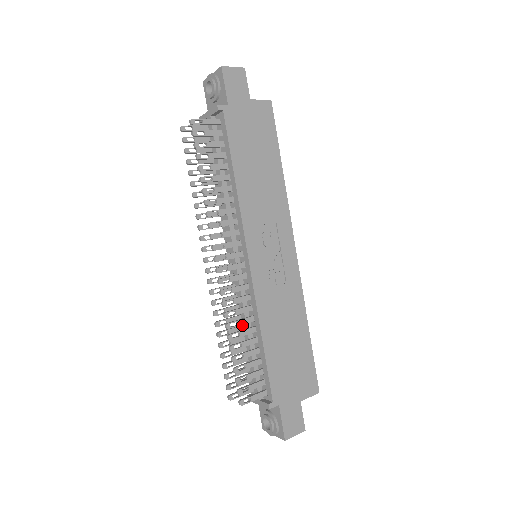
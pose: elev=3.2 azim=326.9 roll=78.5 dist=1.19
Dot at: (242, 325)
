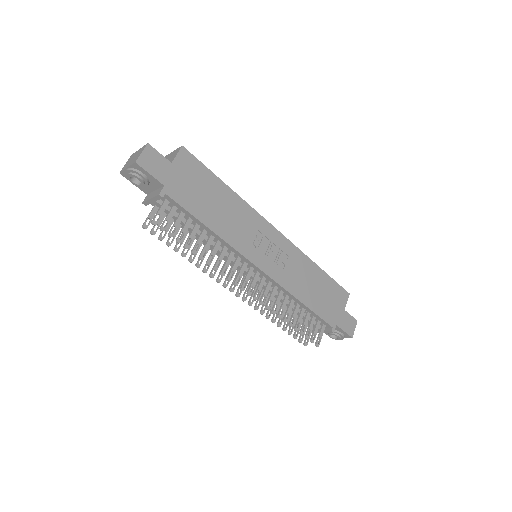
Dot at: occluded
